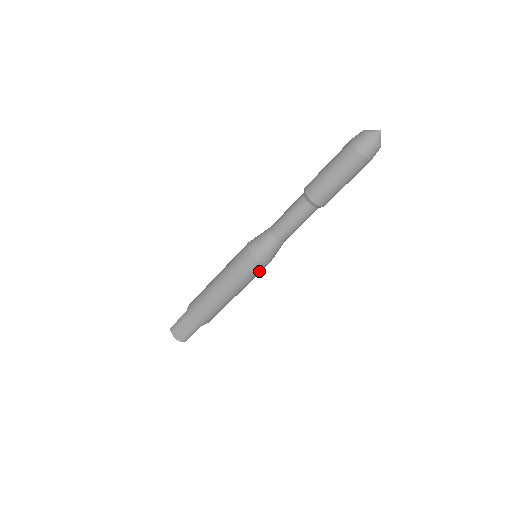
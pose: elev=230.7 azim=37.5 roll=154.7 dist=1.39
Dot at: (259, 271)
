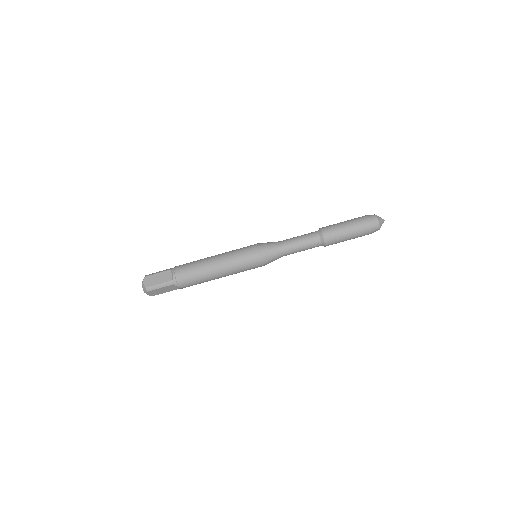
Dot at: (252, 263)
